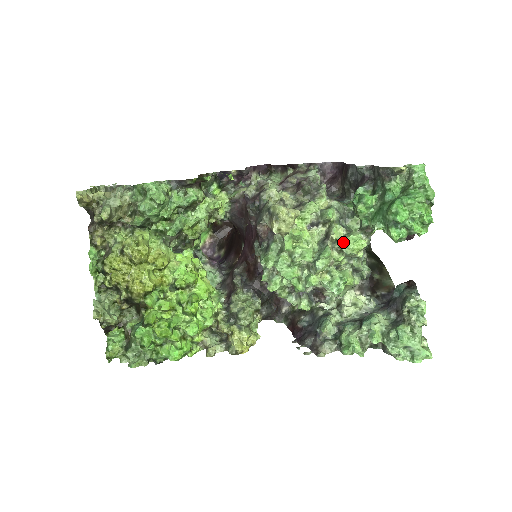
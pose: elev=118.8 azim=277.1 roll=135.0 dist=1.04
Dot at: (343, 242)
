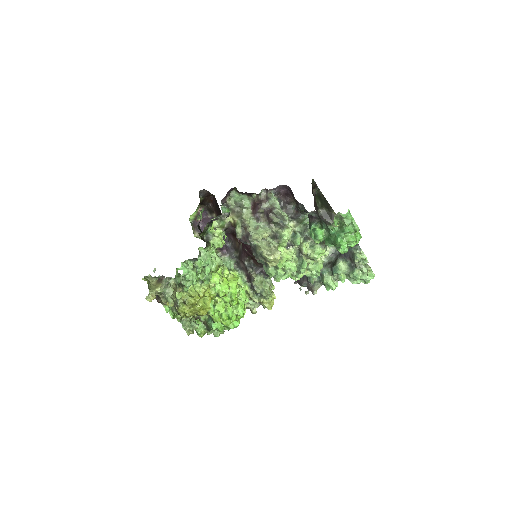
Dot at: (312, 256)
